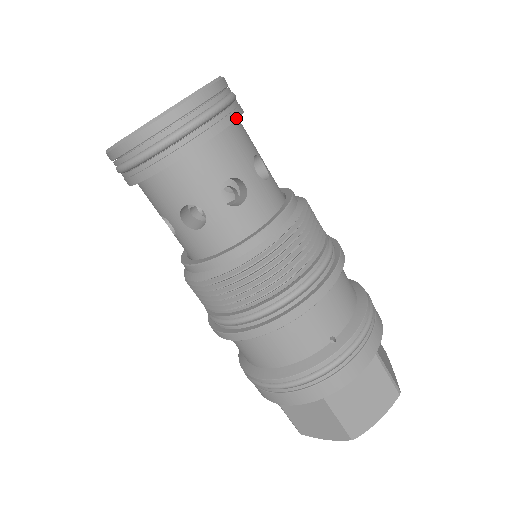
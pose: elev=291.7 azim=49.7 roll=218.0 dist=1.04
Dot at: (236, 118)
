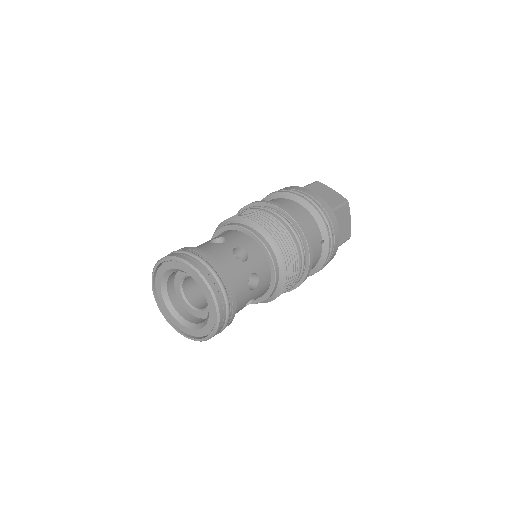
Dot at: (223, 270)
